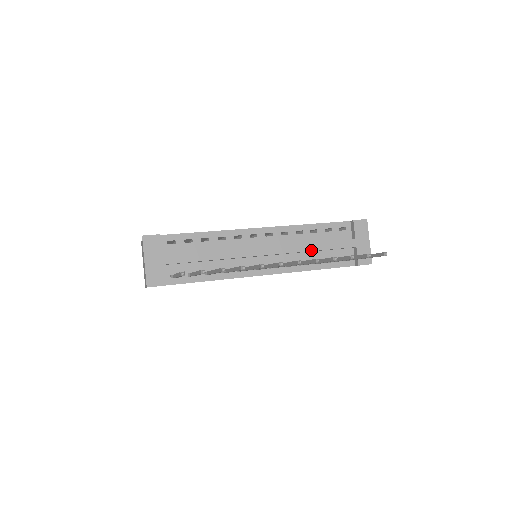
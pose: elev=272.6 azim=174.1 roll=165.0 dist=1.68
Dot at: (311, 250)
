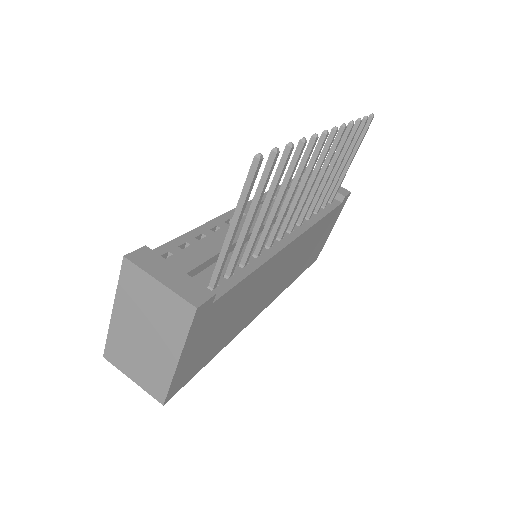
Dot at: occluded
